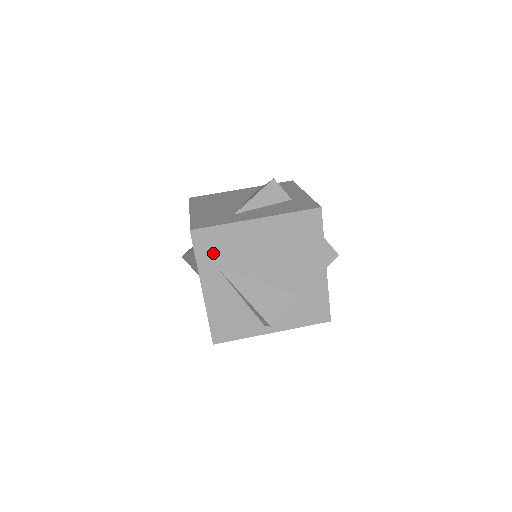
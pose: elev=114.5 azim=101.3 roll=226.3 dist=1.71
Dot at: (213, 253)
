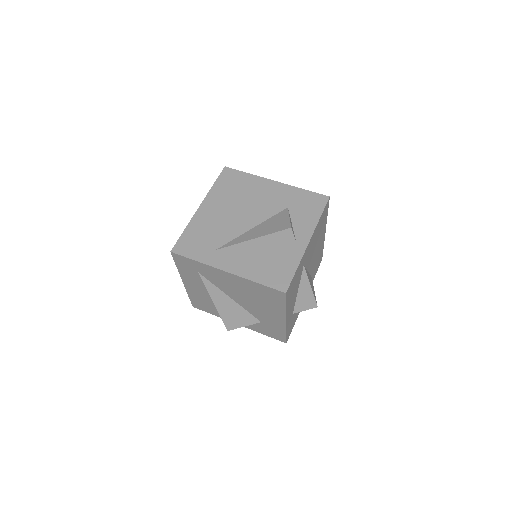
Dot at: (201, 247)
